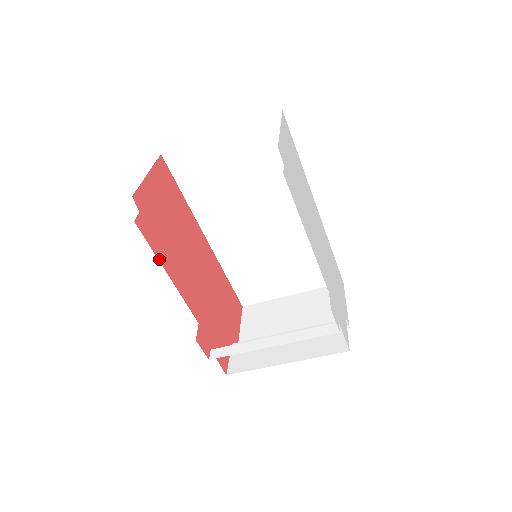
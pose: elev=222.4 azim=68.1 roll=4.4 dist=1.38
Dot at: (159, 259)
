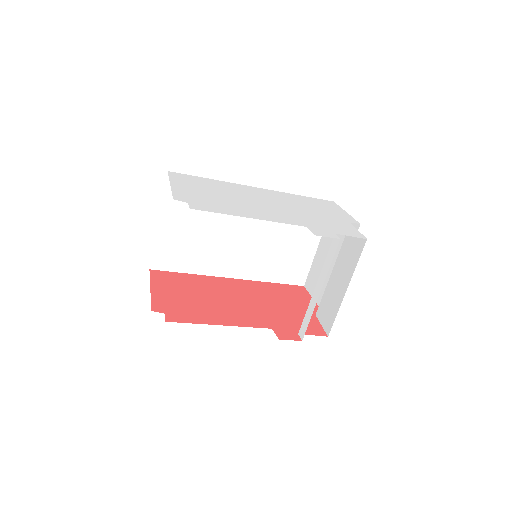
Dot at: (204, 323)
